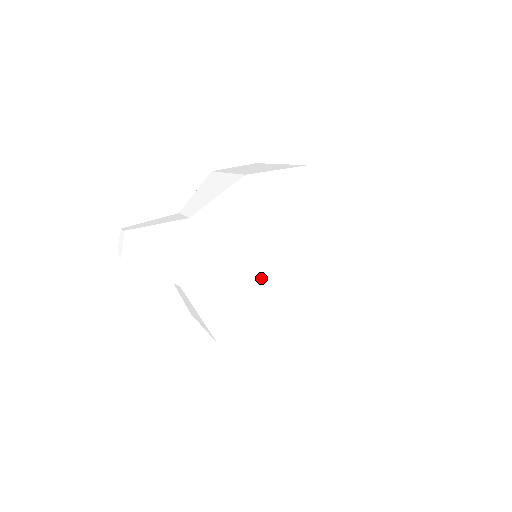
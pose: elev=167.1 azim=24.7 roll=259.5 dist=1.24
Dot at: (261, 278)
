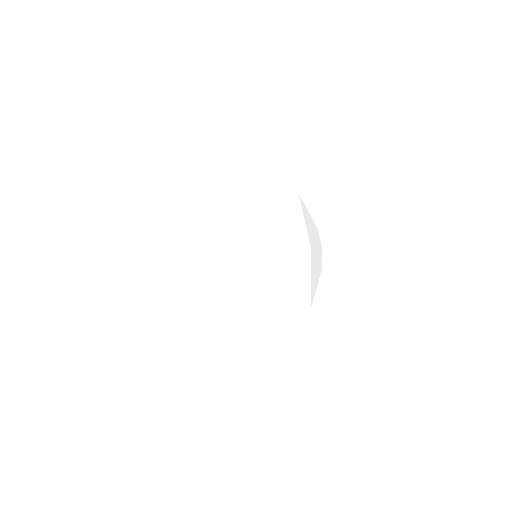
Dot at: (232, 260)
